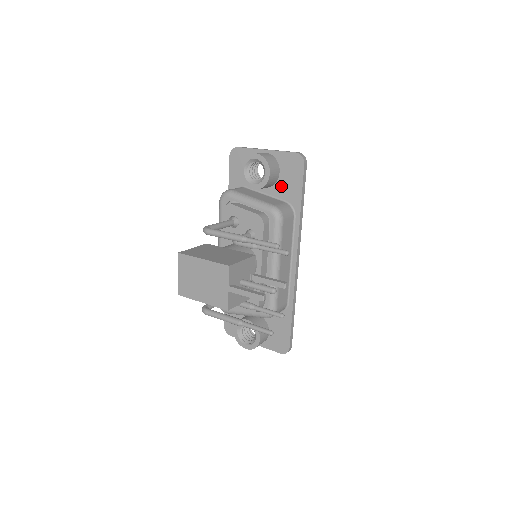
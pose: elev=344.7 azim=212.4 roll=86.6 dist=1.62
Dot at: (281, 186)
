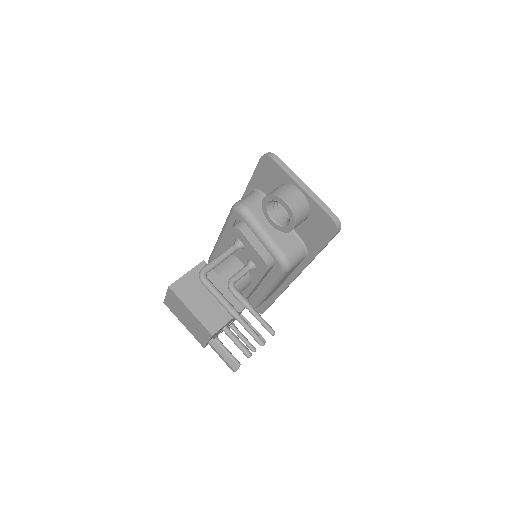
Dot at: (304, 228)
